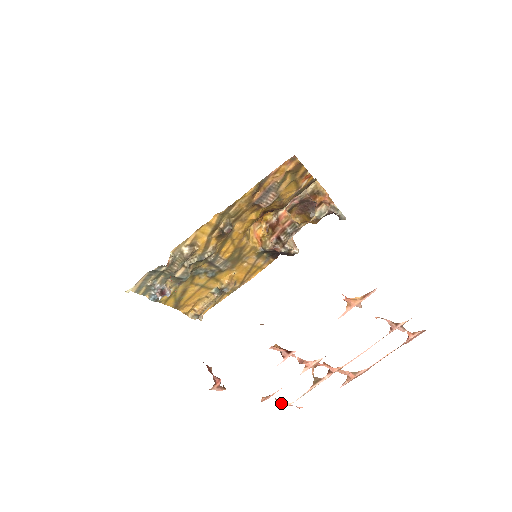
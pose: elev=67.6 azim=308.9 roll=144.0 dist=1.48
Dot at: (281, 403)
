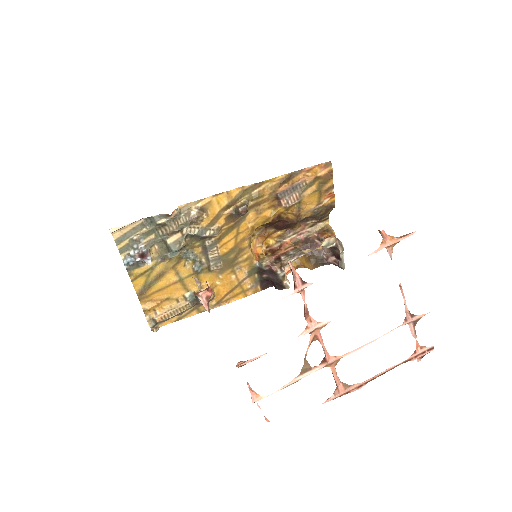
Dot at: (252, 392)
